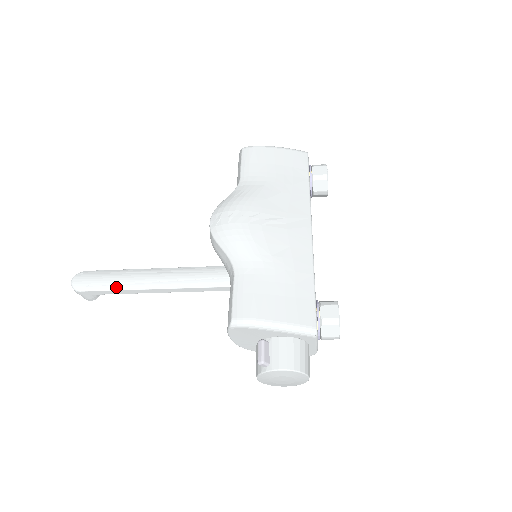
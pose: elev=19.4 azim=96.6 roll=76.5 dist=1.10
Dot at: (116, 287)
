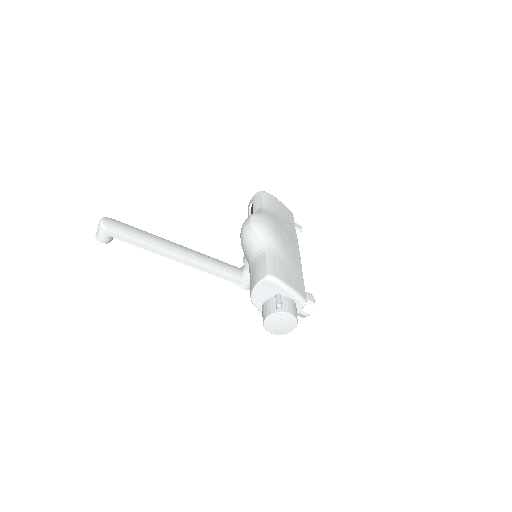
Dot at: (138, 239)
